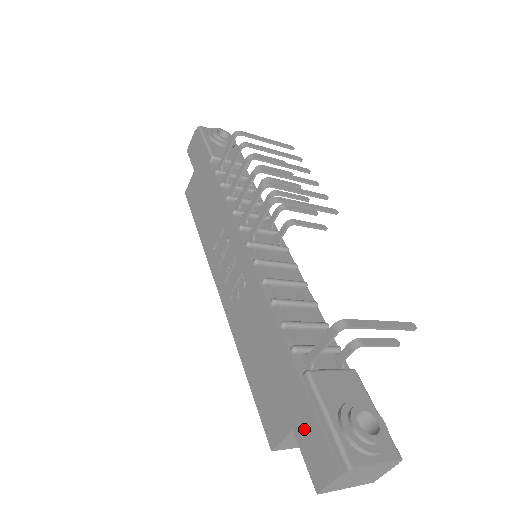
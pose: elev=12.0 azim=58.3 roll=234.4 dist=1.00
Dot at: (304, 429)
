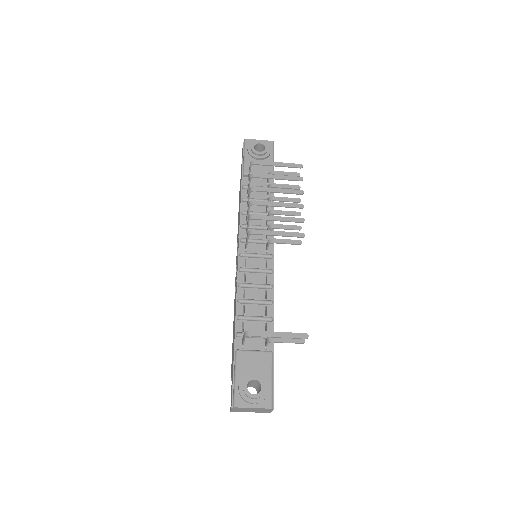
Dot at: occluded
